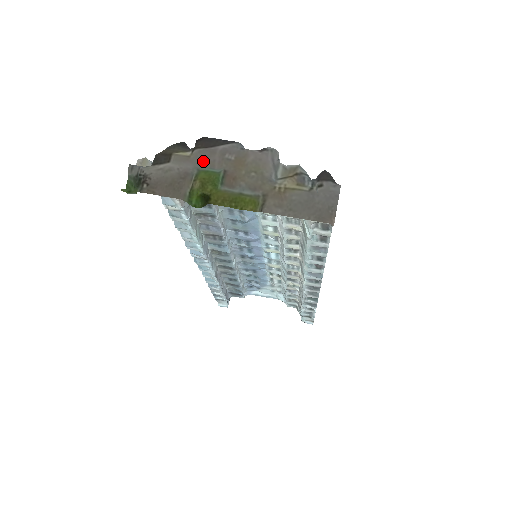
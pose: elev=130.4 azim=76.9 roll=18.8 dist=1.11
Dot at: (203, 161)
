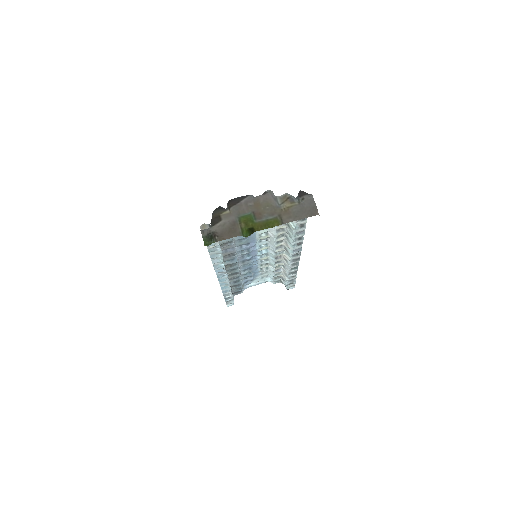
Dot at: (238, 212)
